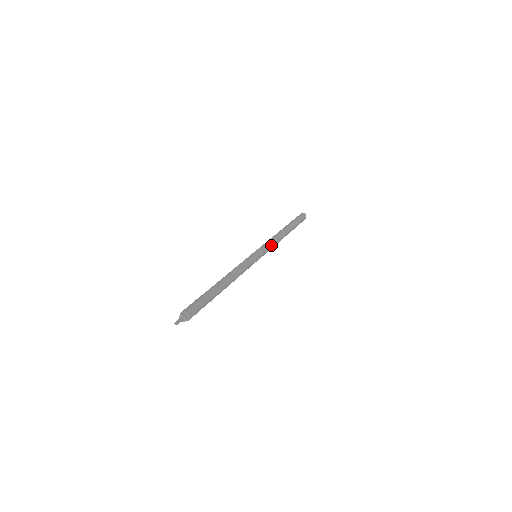
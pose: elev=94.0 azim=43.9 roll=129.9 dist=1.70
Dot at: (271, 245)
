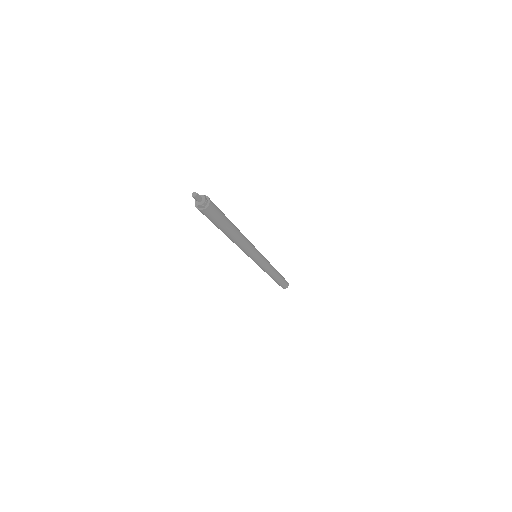
Dot at: (268, 263)
